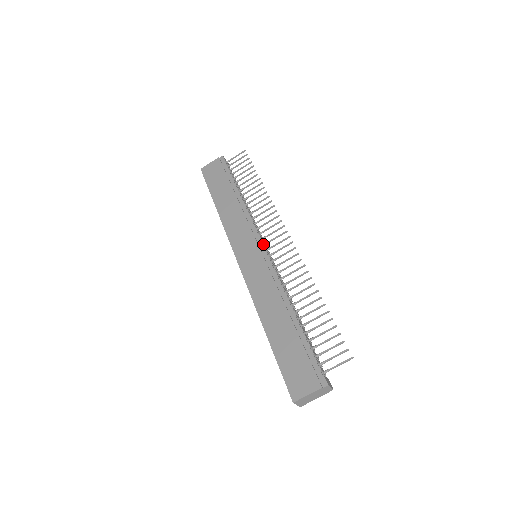
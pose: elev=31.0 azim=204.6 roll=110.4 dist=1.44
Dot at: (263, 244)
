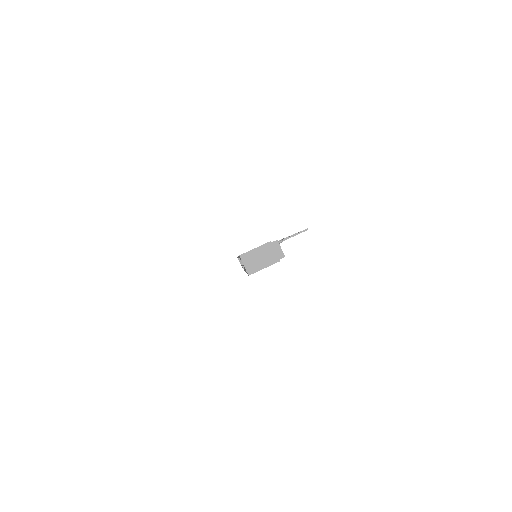
Dot at: occluded
